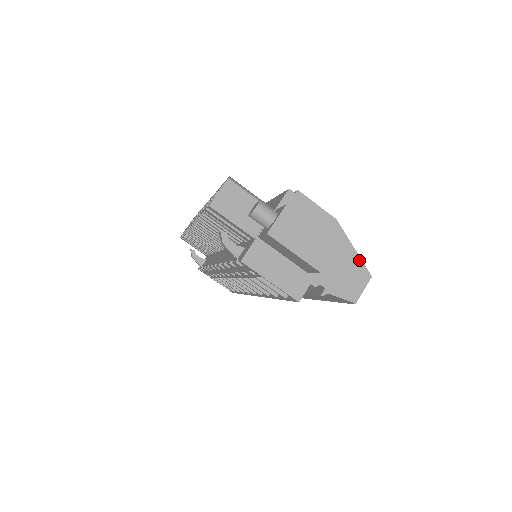
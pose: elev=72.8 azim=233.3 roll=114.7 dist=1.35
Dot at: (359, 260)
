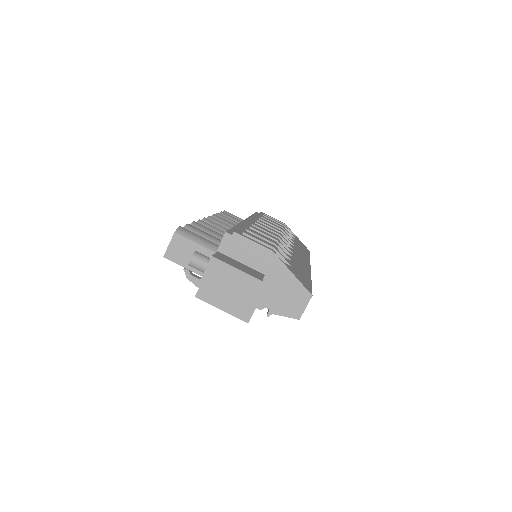
Dot at: (298, 283)
